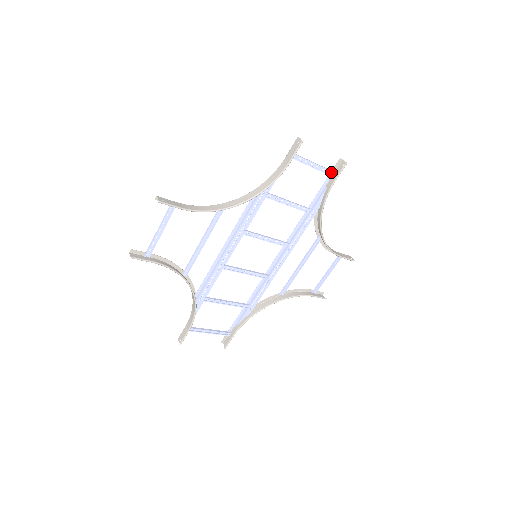
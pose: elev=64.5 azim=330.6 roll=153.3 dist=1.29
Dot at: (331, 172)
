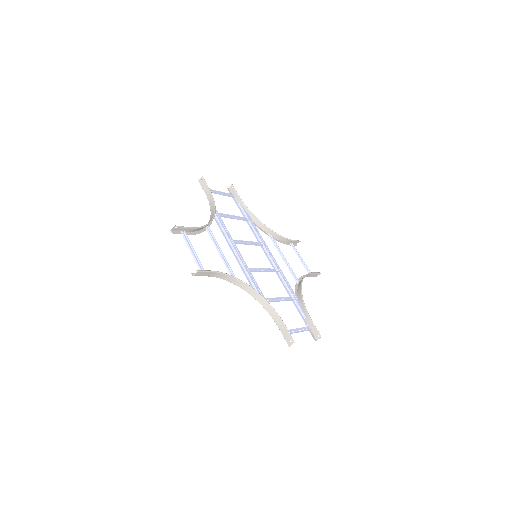
Dot at: (231, 196)
